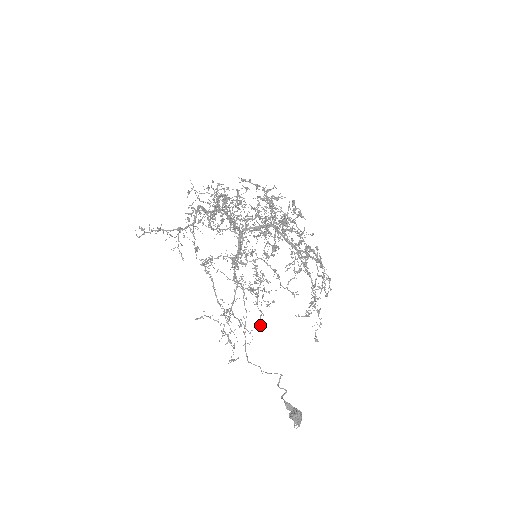
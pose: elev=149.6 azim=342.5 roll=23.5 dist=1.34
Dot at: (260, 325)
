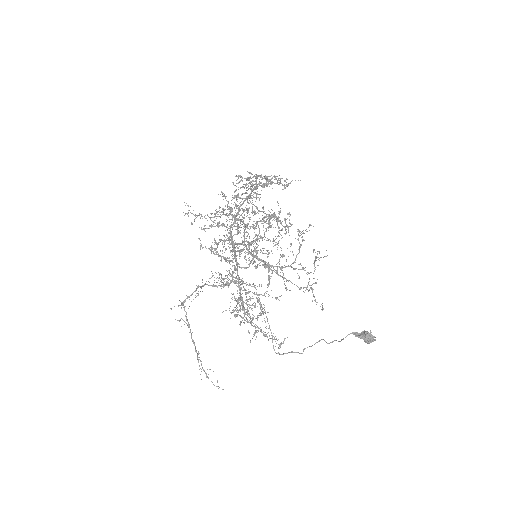
Dot at: (268, 328)
